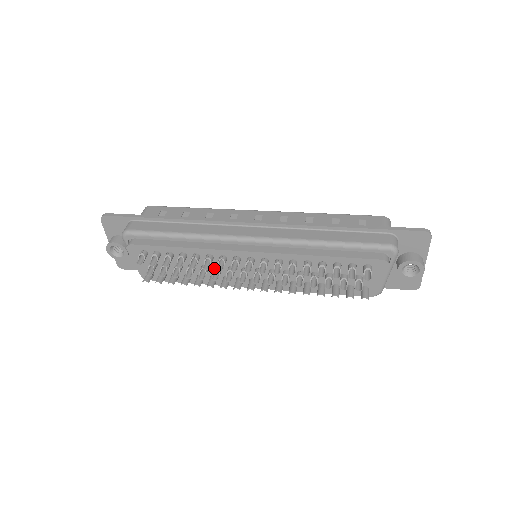
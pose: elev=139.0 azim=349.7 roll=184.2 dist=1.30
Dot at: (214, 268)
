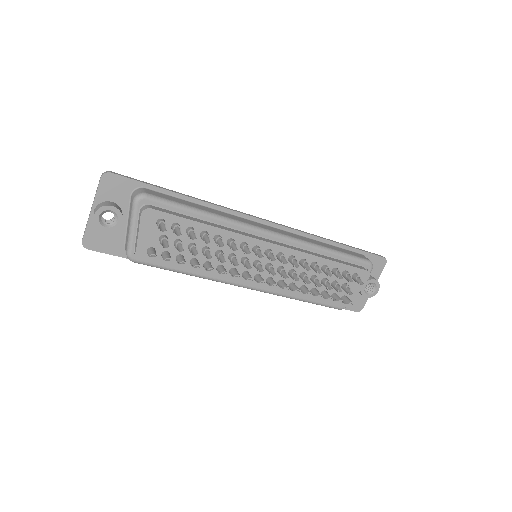
Dot at: (230, 255)
